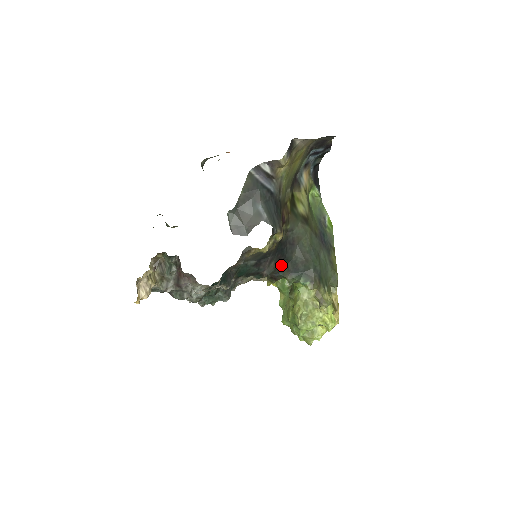
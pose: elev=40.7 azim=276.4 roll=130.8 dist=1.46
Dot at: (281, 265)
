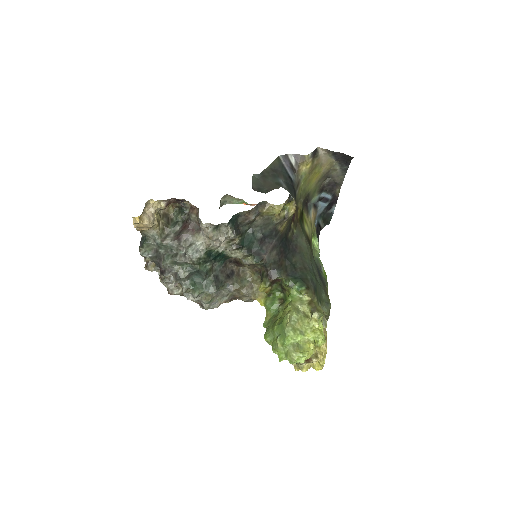
Dot at: (281, 262)
